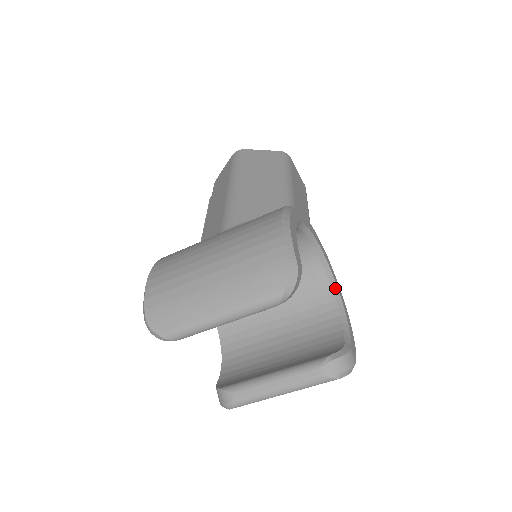
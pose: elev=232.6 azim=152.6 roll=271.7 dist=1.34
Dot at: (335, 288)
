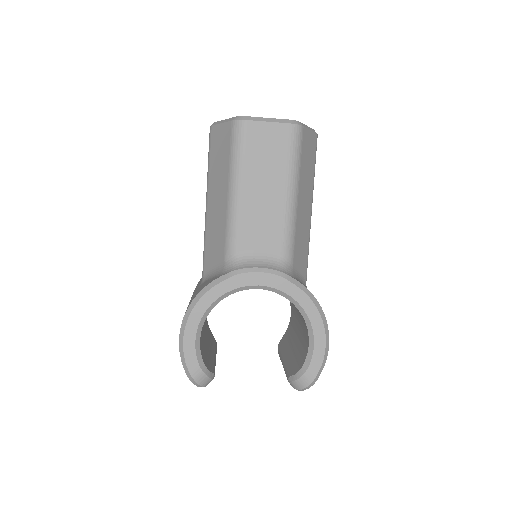
Dot at: (298, 306)
